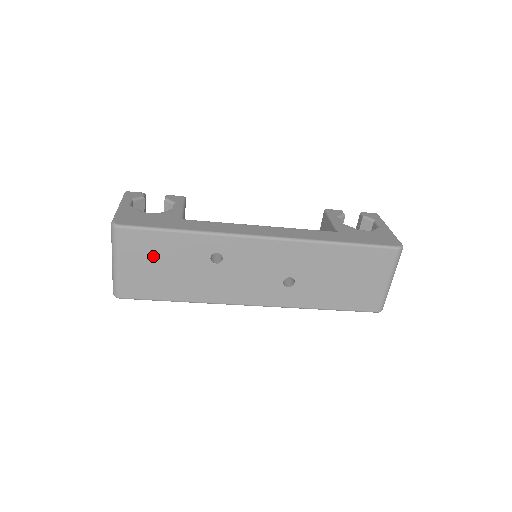
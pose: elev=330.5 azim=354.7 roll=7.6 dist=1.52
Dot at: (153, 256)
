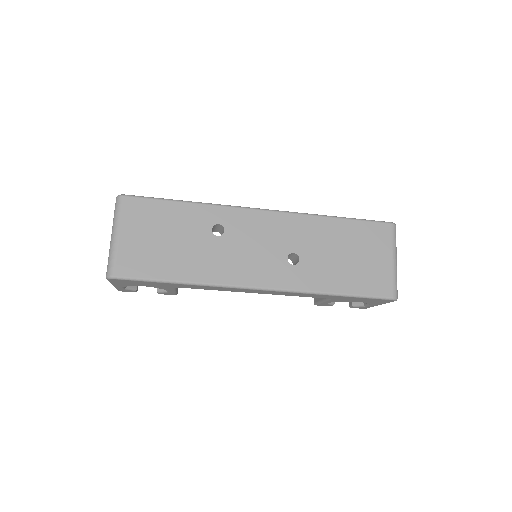
Dot at: (155, 227)
